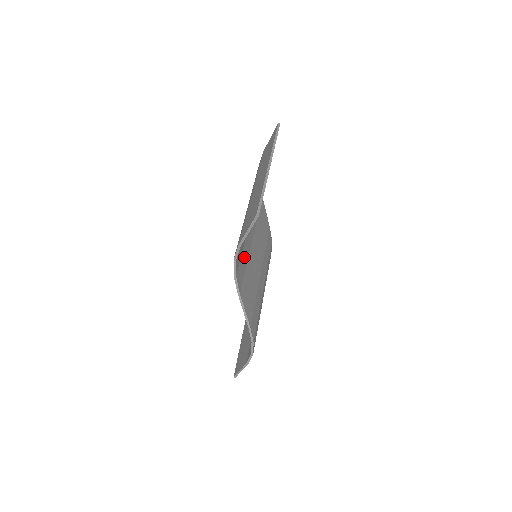
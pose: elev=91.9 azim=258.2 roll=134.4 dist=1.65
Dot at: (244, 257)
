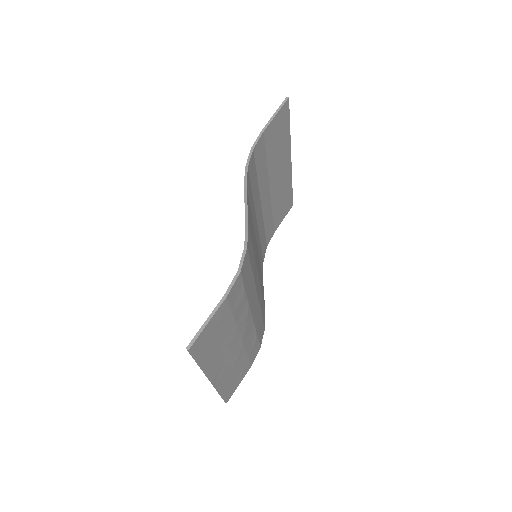
Dot at: (252, 203)
